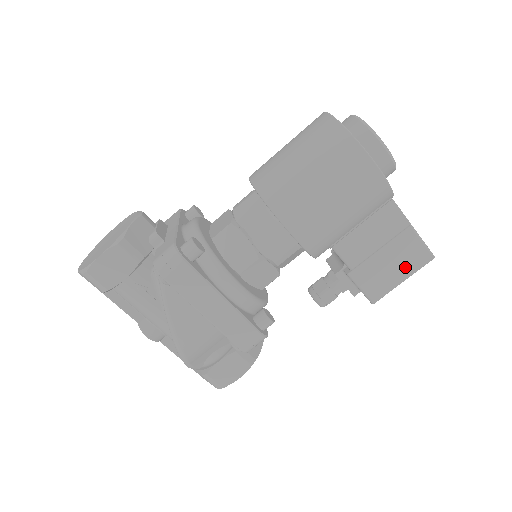
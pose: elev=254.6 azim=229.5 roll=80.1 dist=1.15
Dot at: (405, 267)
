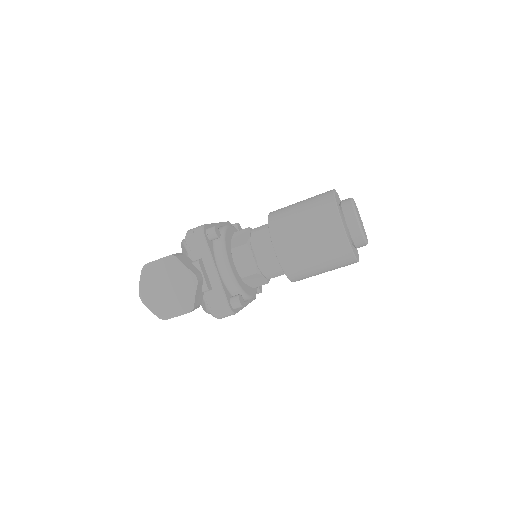
Dot at: occluded
